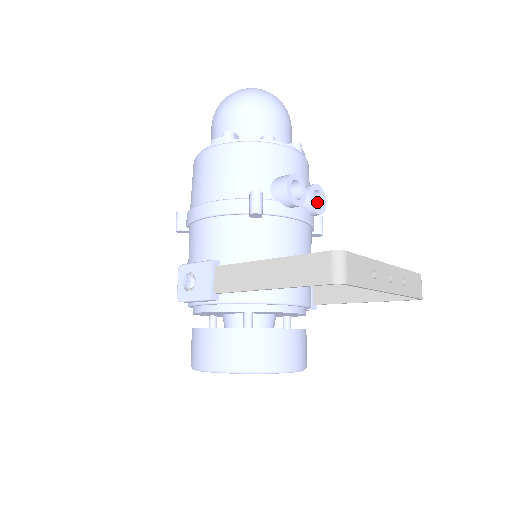
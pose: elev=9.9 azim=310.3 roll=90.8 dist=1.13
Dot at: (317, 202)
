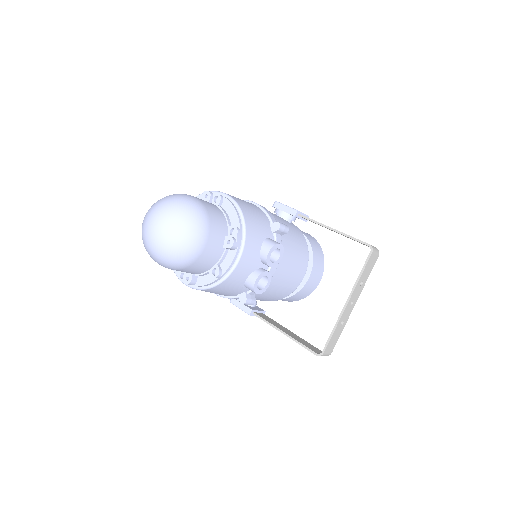
Dot at: occluded
